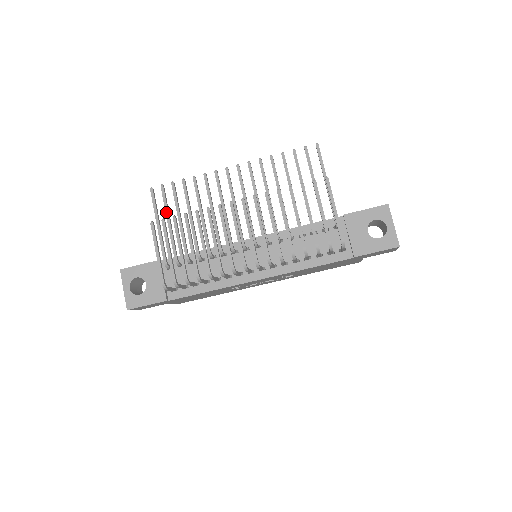
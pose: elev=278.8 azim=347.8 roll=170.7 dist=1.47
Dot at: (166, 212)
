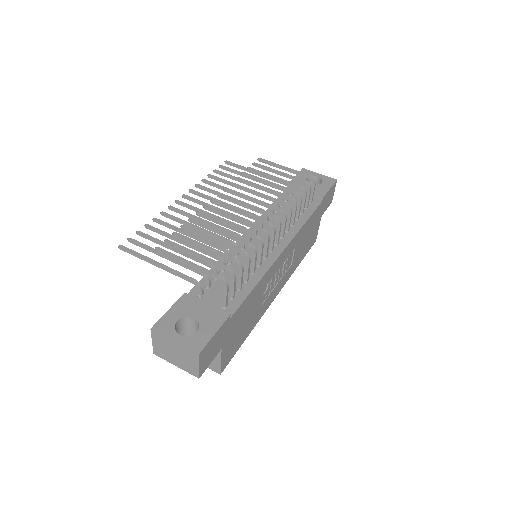
Dot at: (154, 251)
